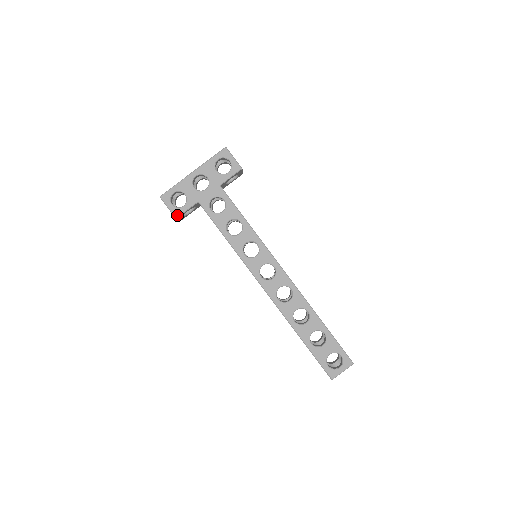
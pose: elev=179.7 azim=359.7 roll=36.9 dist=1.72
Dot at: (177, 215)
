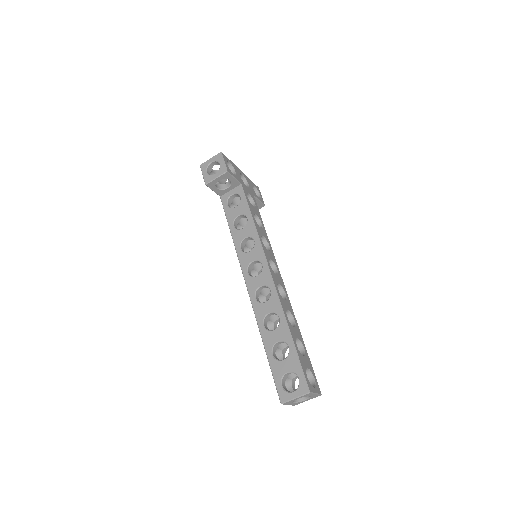
Dot at: (229, 171)
